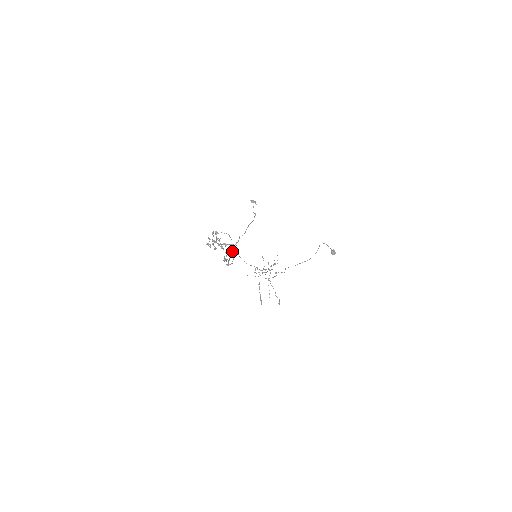
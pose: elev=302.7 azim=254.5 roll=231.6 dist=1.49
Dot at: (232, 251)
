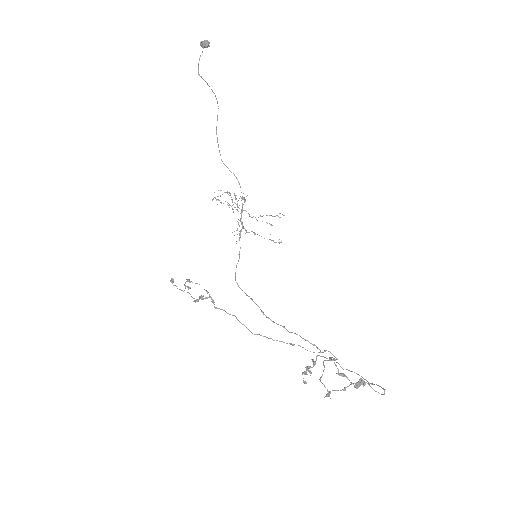
Dot at: (335, 365)
